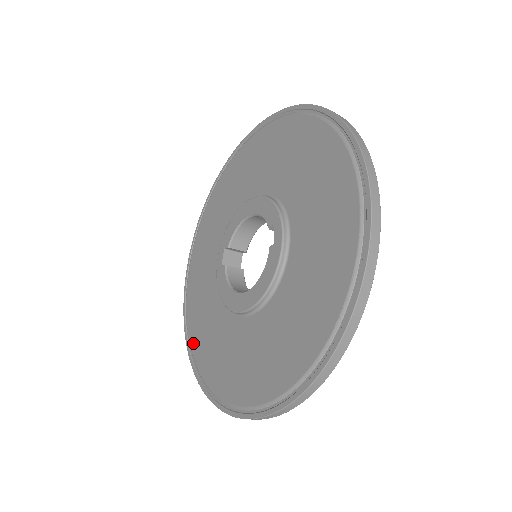
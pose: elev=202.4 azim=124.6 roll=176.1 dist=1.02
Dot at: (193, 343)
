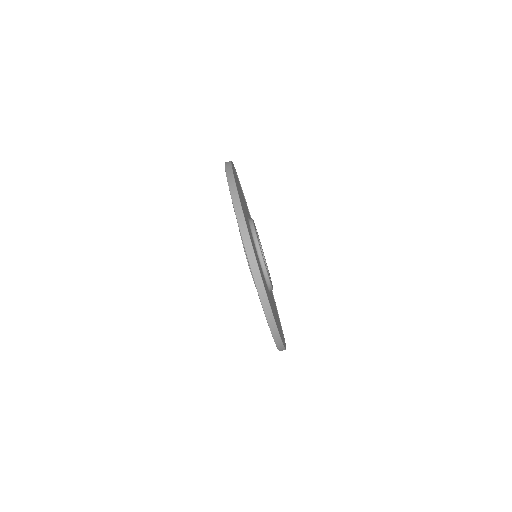
Dot at: occluded
